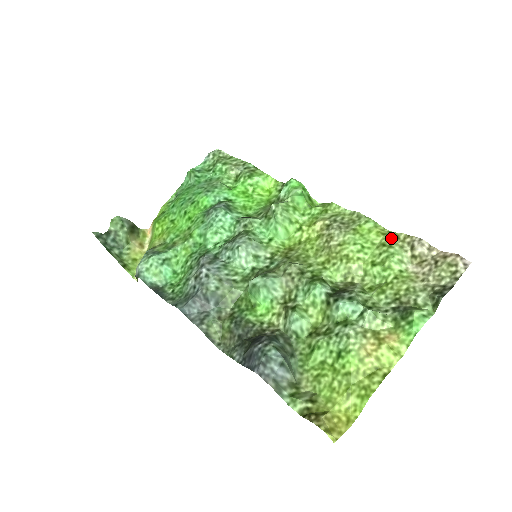
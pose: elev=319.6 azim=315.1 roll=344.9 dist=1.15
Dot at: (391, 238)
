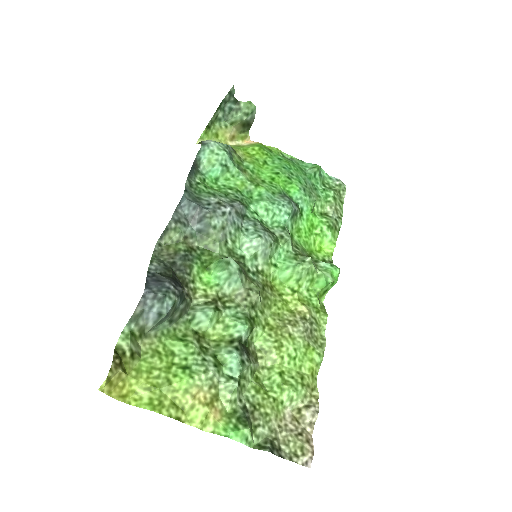
Dot at: (311, 383)
